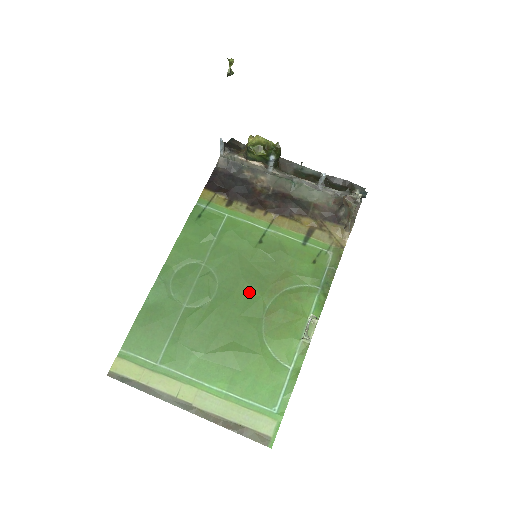
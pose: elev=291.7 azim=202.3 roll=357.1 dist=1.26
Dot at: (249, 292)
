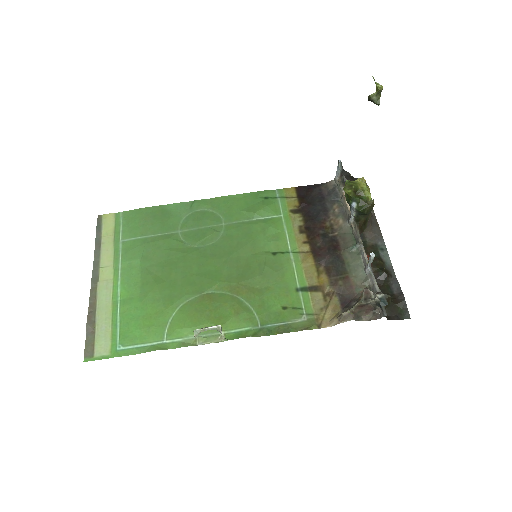
Dot at: (219, 270)
